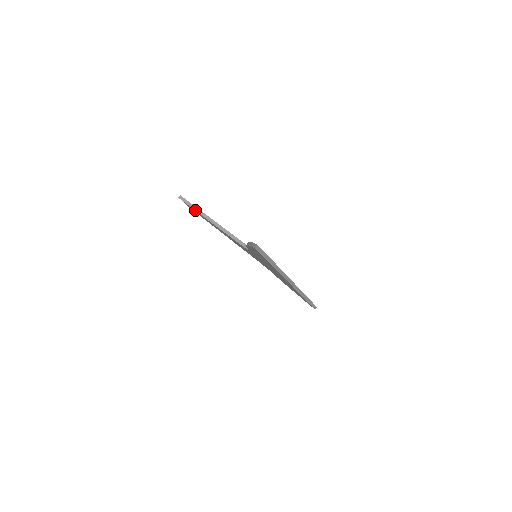
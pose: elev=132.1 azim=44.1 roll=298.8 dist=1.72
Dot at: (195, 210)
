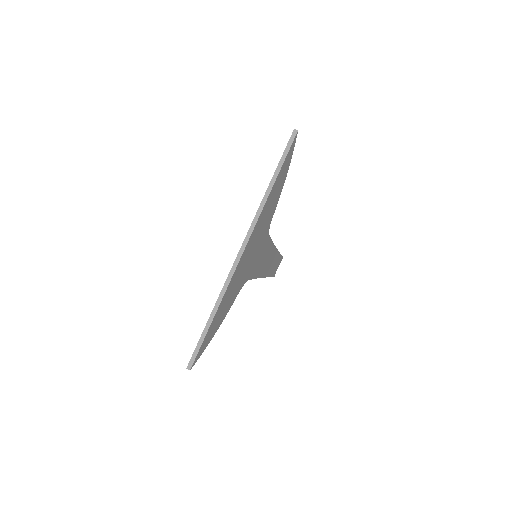
Dot at: occluded
